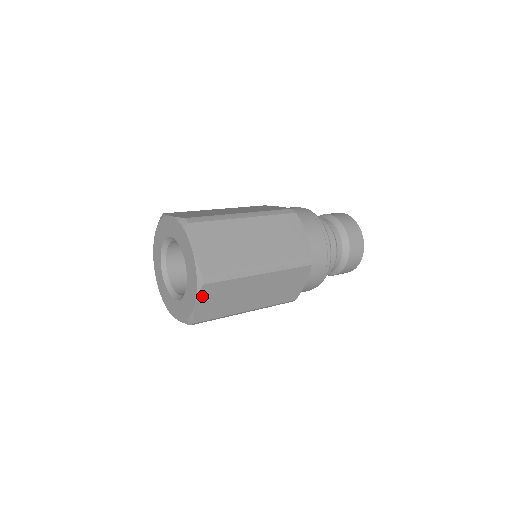
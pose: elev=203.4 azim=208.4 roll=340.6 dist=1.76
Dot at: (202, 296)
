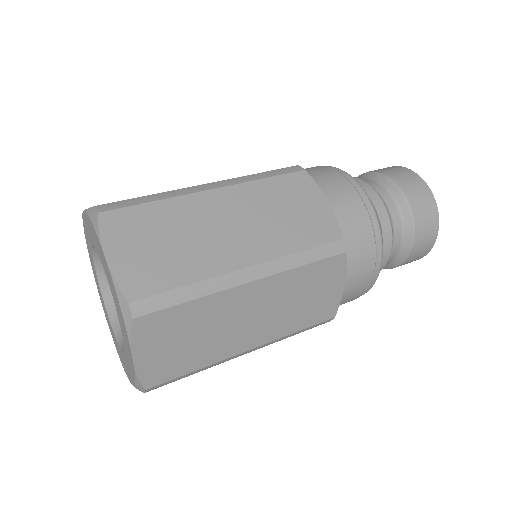
Dot at: (111, 238)
